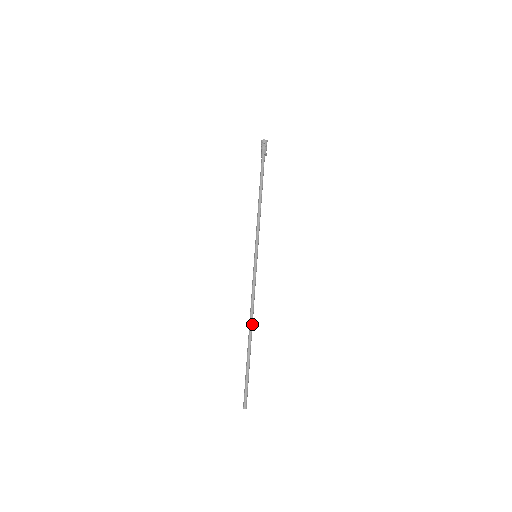
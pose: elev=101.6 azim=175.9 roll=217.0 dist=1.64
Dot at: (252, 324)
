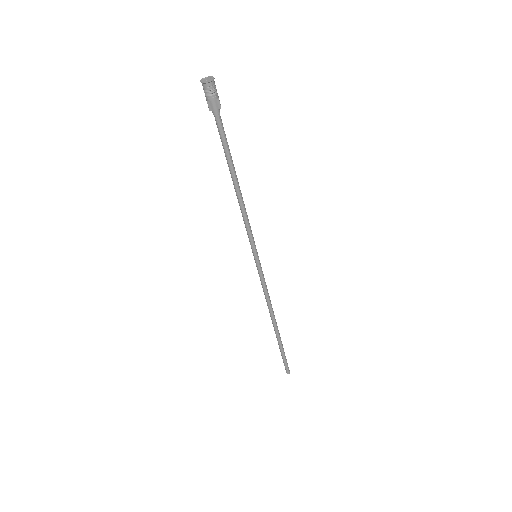
Dot at: occluded
